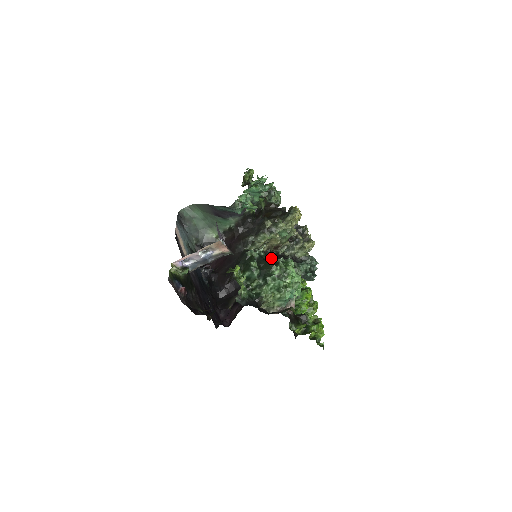
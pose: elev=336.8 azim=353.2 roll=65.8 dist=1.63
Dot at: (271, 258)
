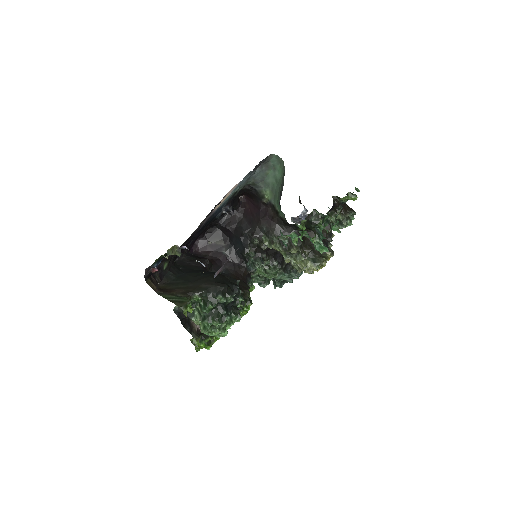
Dot at: (238, 298)
